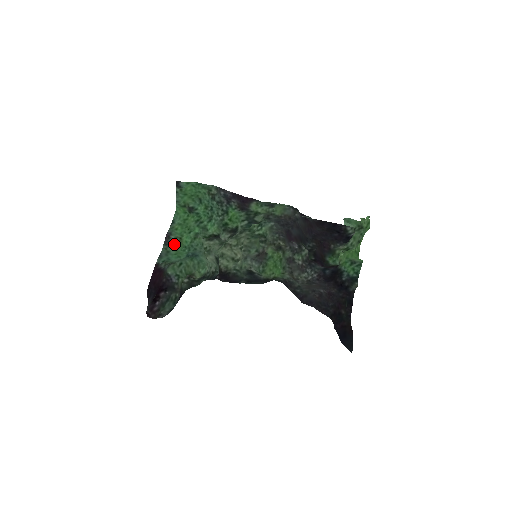
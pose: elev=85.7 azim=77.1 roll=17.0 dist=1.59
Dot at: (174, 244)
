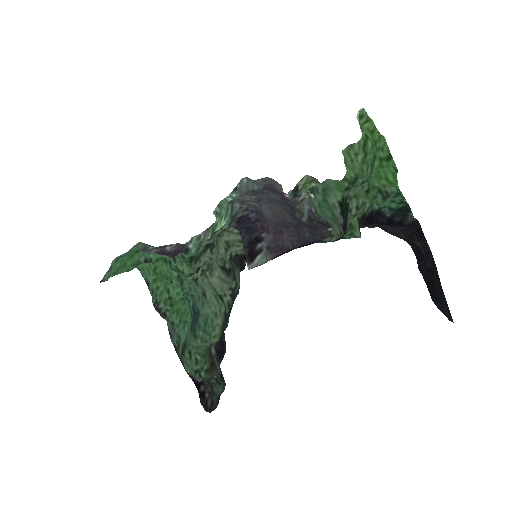
Dot at: (170, 310)
